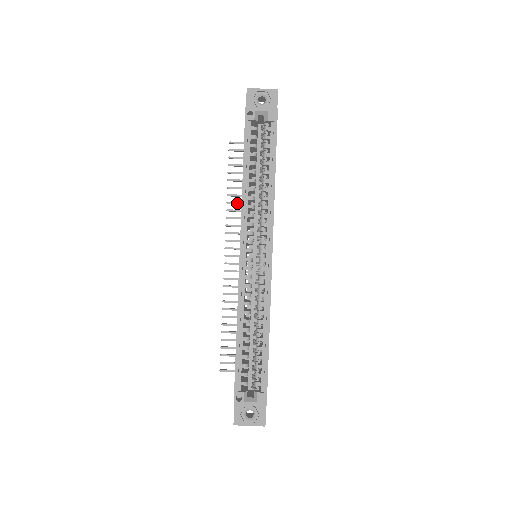
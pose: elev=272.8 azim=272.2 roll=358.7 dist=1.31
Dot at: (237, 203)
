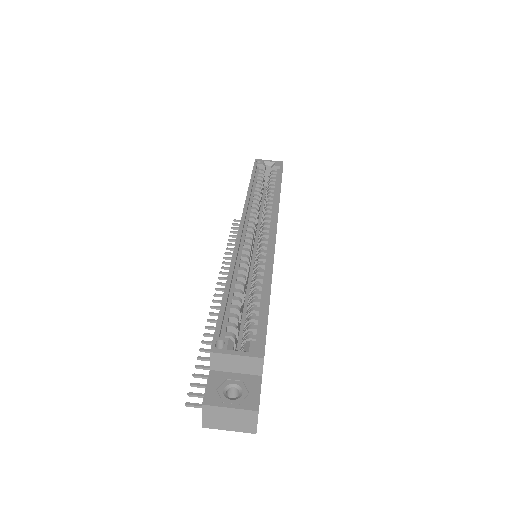
Dot at: occluded
